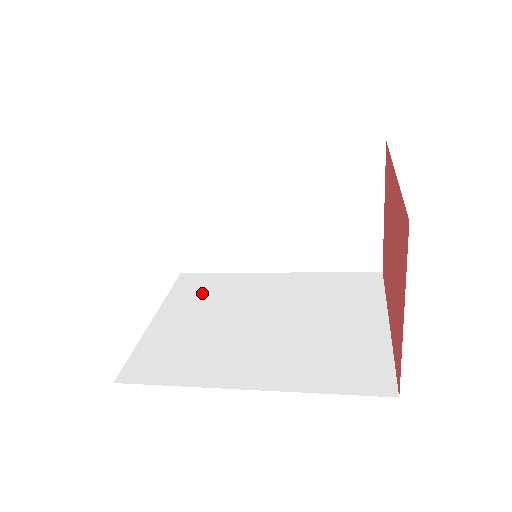
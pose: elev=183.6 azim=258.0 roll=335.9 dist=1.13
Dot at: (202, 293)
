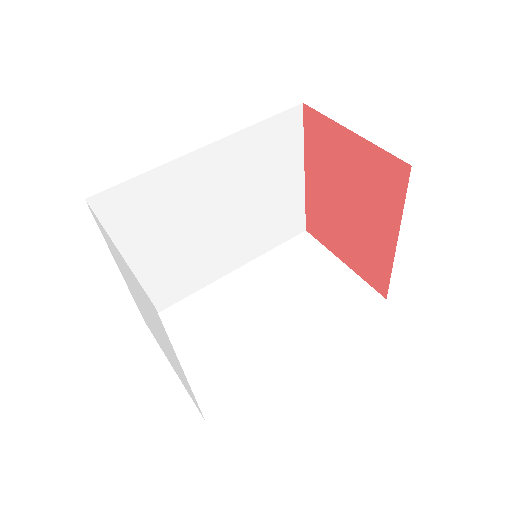
Dot at: (142, 217)
